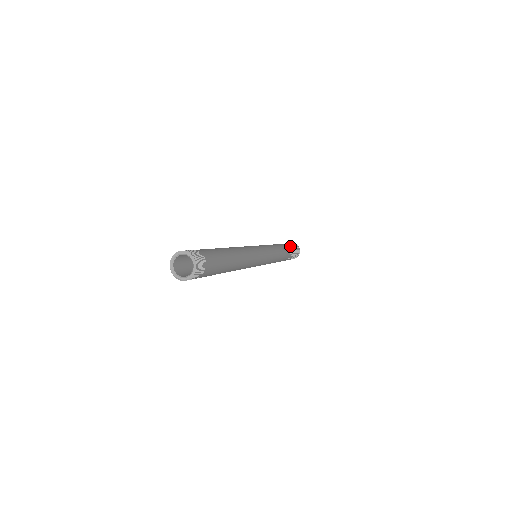
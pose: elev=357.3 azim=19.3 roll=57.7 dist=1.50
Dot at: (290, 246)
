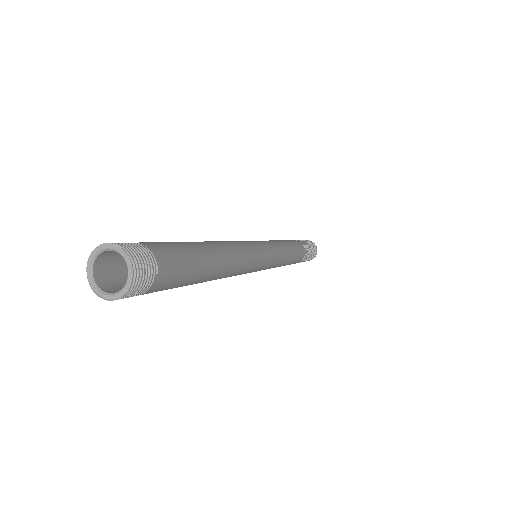
Dot at: (307, 247)
